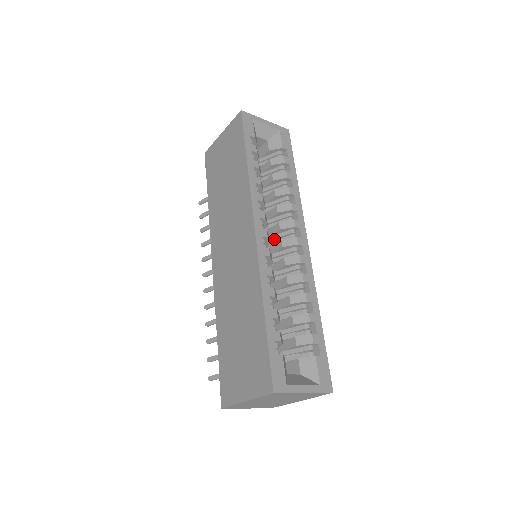
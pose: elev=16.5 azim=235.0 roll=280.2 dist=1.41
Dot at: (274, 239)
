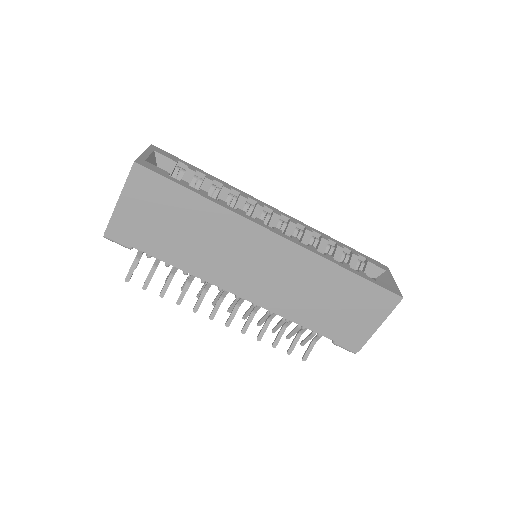
Dot at: occluded
